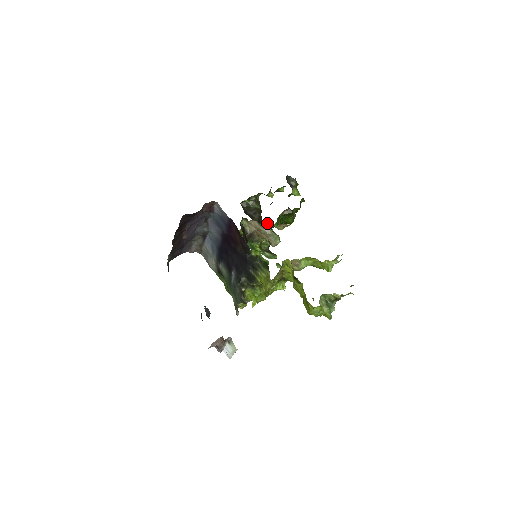
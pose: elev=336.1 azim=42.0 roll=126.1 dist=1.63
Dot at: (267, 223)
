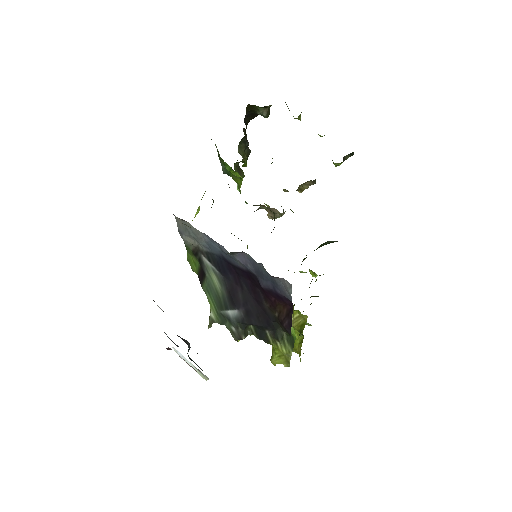
Dot at: occluded
